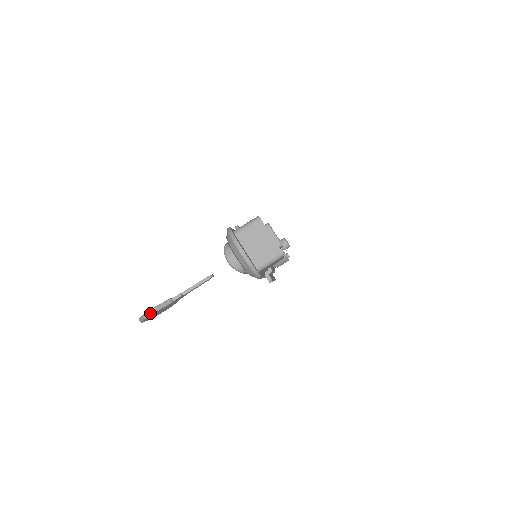
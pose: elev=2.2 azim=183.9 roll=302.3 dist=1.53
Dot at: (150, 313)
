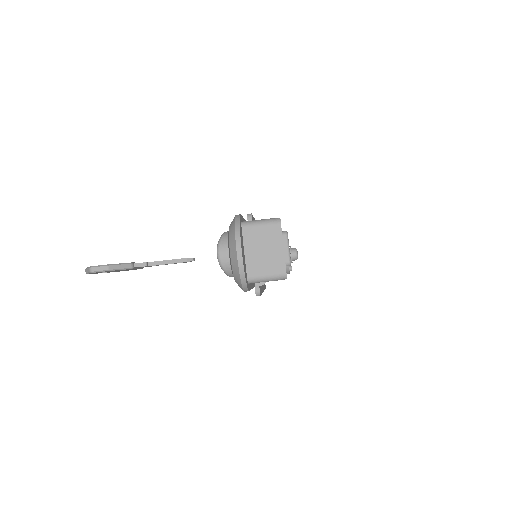
Dot at: (99, 269)
